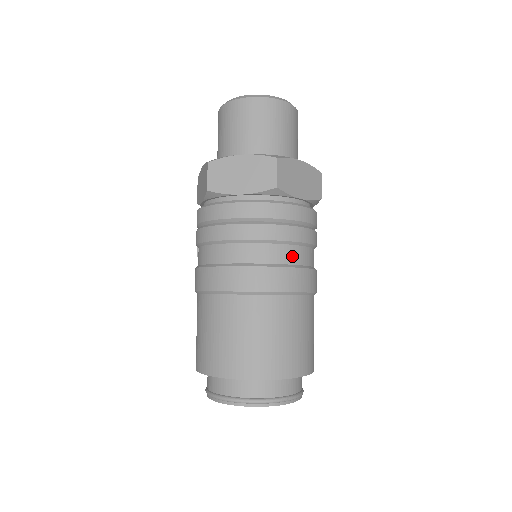
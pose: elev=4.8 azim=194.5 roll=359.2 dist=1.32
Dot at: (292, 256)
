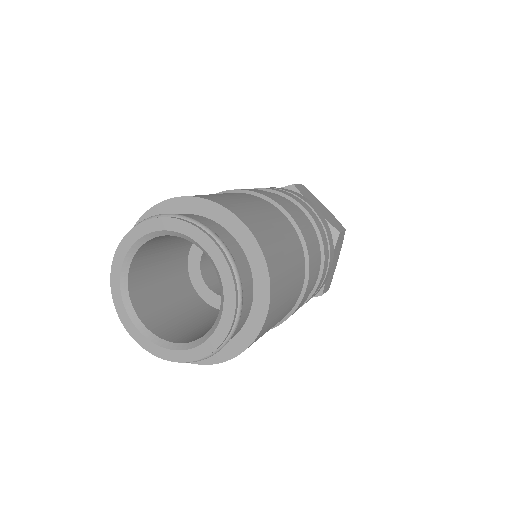
Dot at: (317, 264)
